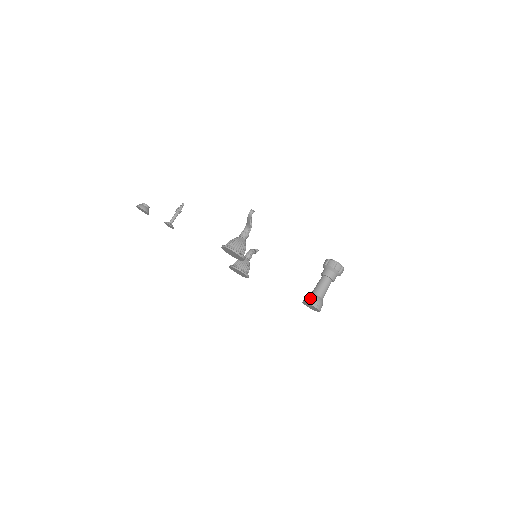
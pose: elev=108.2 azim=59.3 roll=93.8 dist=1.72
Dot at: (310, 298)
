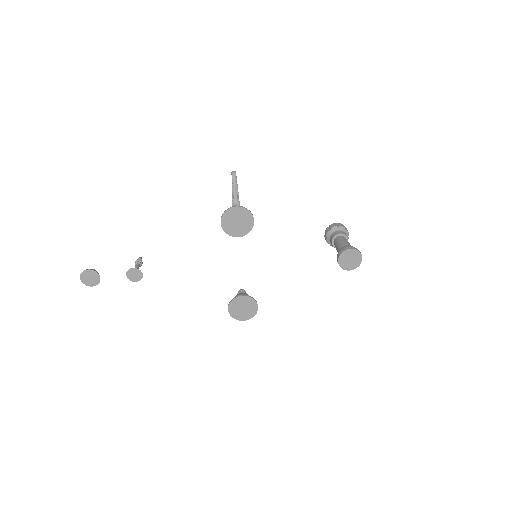
Dot at: (342, 248)
